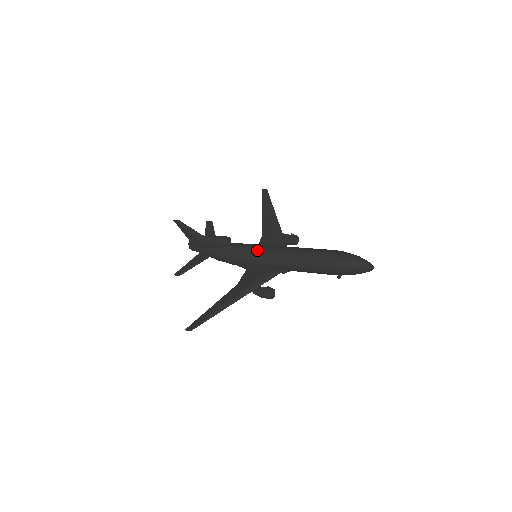
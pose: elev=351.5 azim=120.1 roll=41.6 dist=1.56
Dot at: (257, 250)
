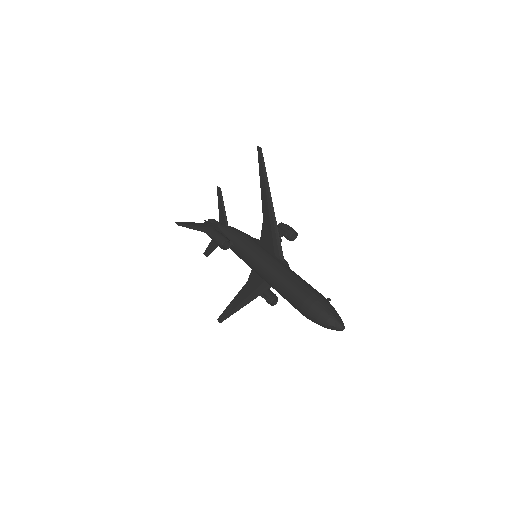
Dot at: (249, 262)
